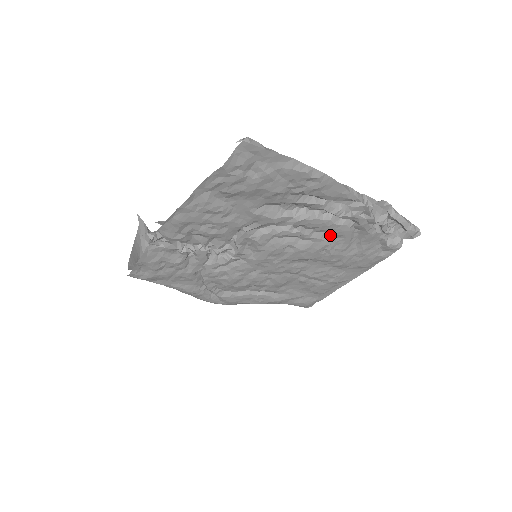
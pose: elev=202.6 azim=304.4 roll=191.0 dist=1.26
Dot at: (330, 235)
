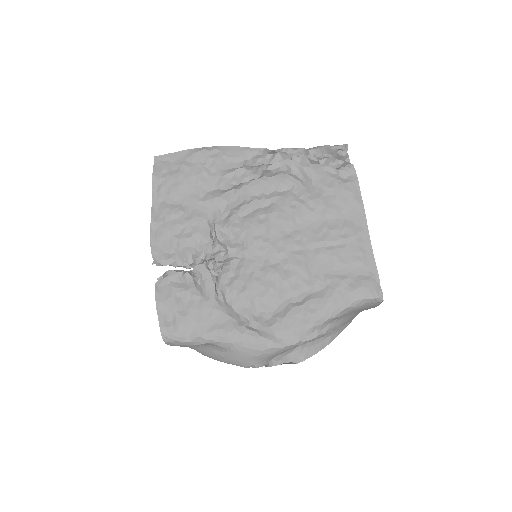
Dot at: (282, 190)
